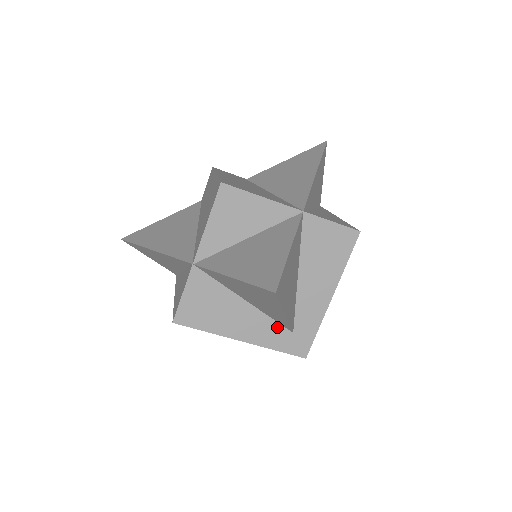
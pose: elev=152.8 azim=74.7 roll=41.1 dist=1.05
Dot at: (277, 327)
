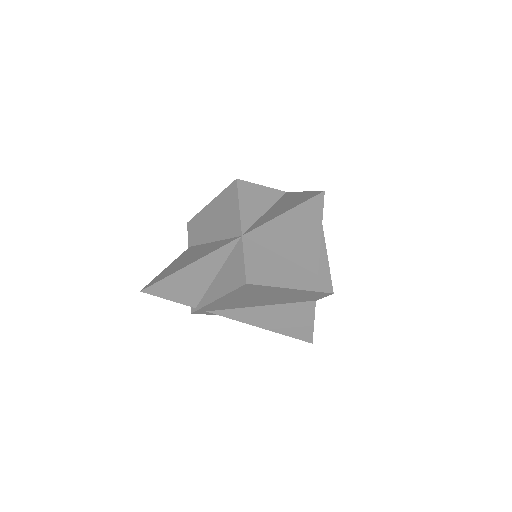
Dot at: (308, 273)
